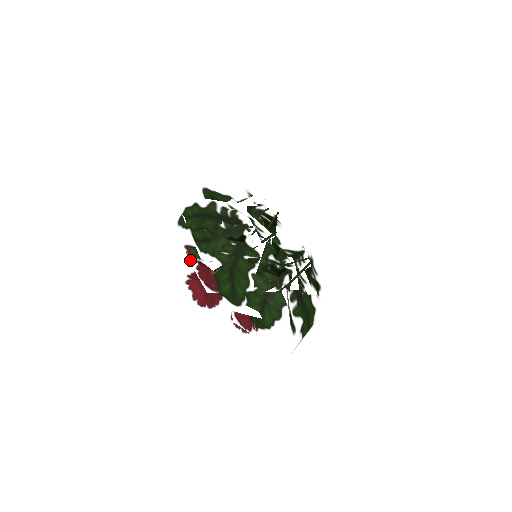
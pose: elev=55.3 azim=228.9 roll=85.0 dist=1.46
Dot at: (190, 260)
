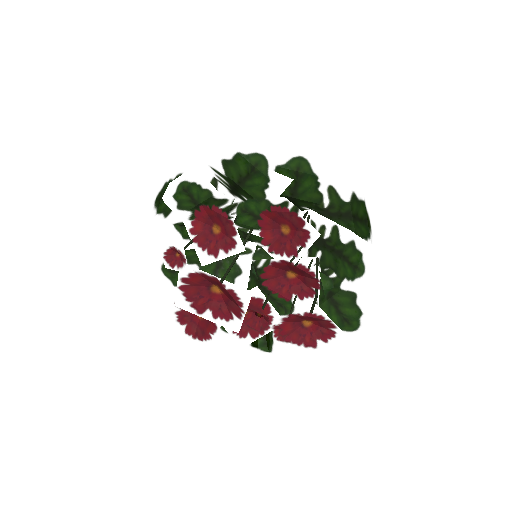
Dot at: (182, 213)
